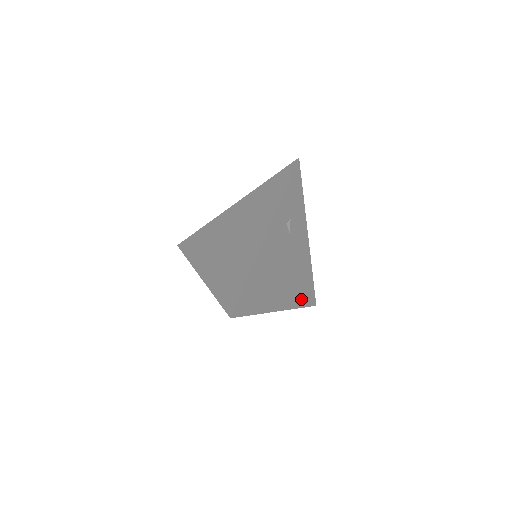
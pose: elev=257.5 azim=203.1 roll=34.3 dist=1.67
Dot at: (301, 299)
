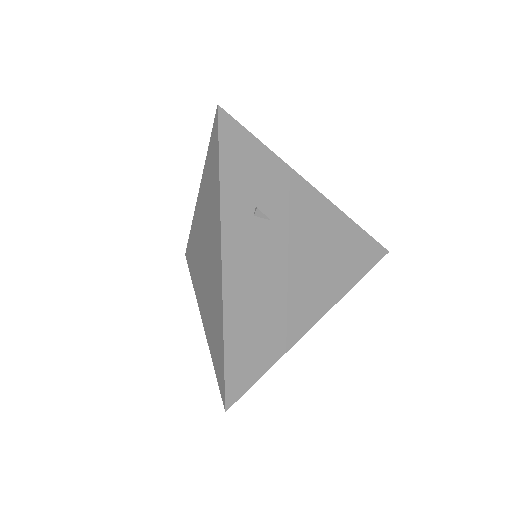
Dot at: (352, 272)
